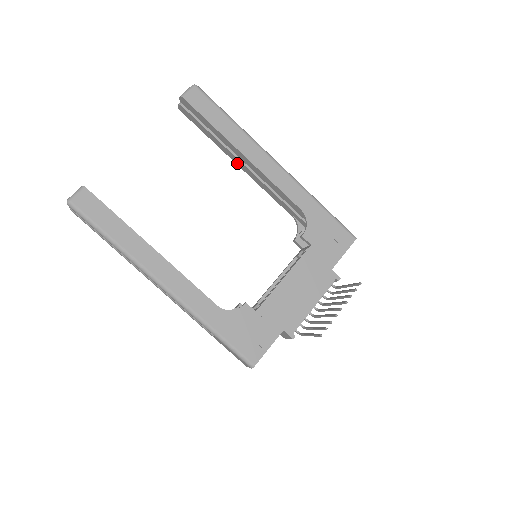
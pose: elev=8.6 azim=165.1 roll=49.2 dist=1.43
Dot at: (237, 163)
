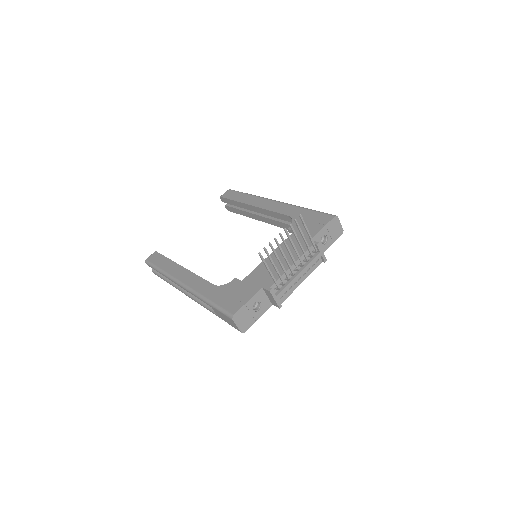
Dot at: (258, 219)
